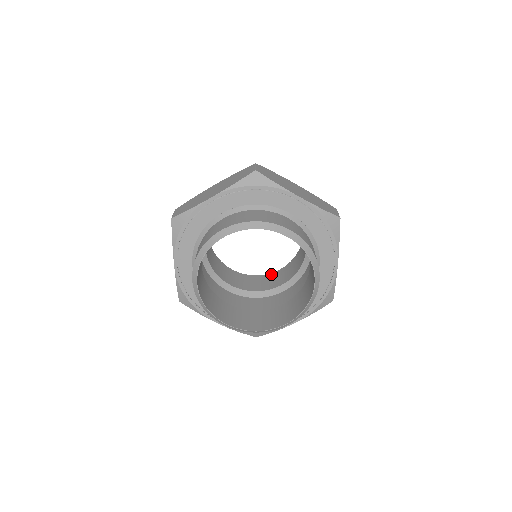
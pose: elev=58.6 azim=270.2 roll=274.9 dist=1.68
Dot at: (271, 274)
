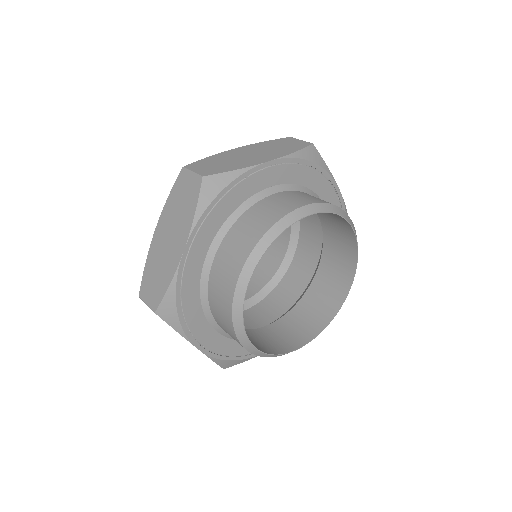
Dot at: occluded
